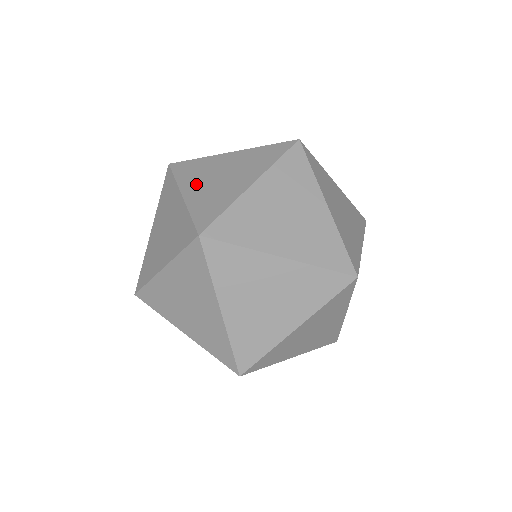
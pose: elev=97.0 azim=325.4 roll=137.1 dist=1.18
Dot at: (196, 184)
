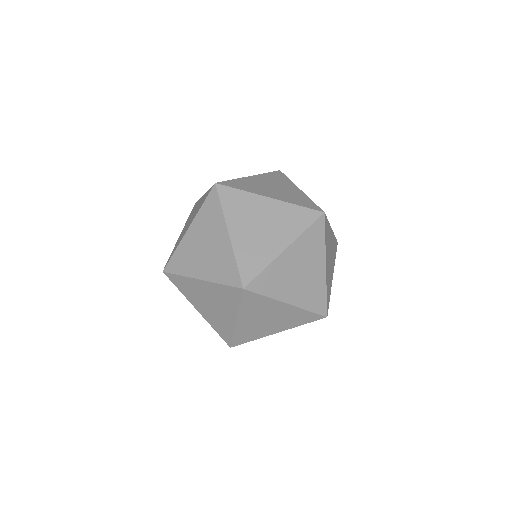
Dot at: occluded
